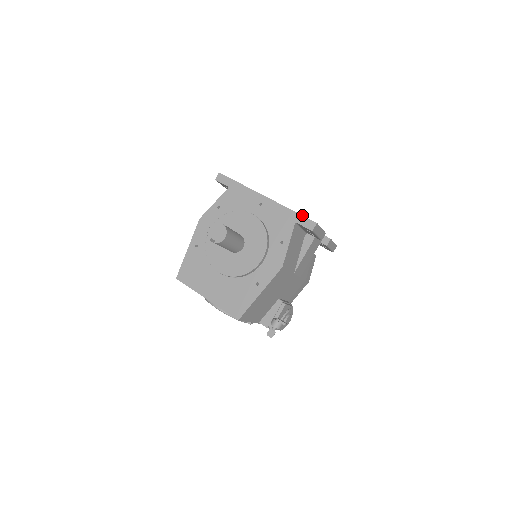
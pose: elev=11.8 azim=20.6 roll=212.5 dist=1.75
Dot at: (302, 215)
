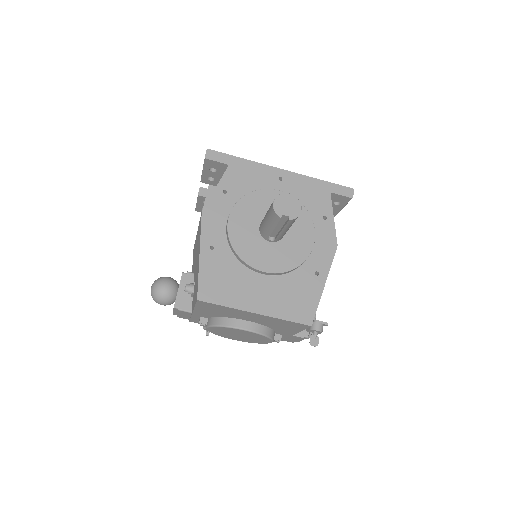
Dot at: occluded
